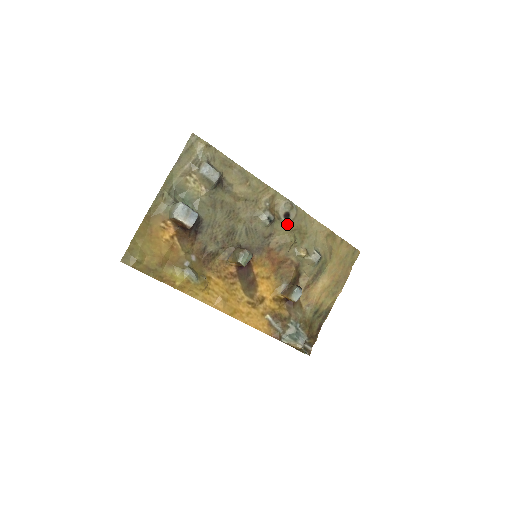
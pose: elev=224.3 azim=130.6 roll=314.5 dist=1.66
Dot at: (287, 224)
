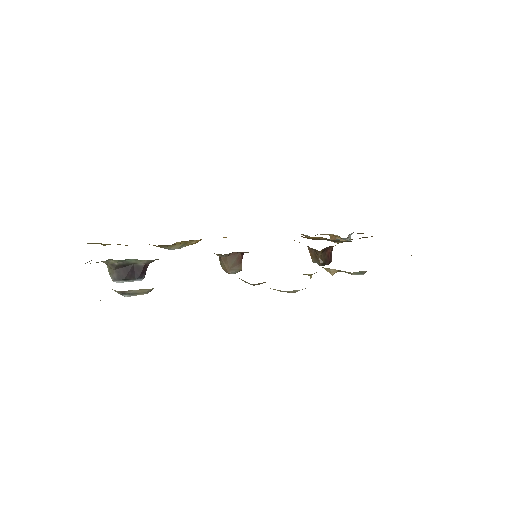
Dot at: occluded
